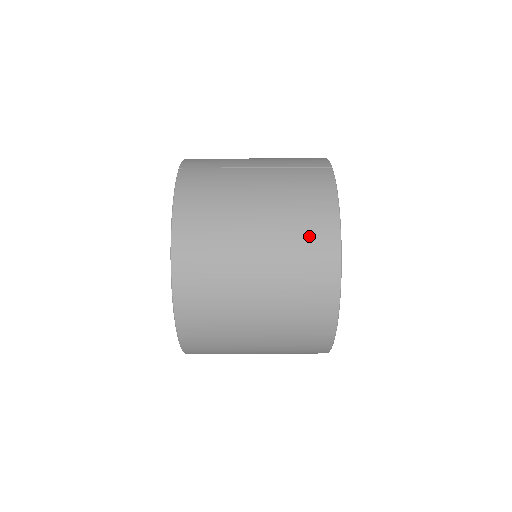
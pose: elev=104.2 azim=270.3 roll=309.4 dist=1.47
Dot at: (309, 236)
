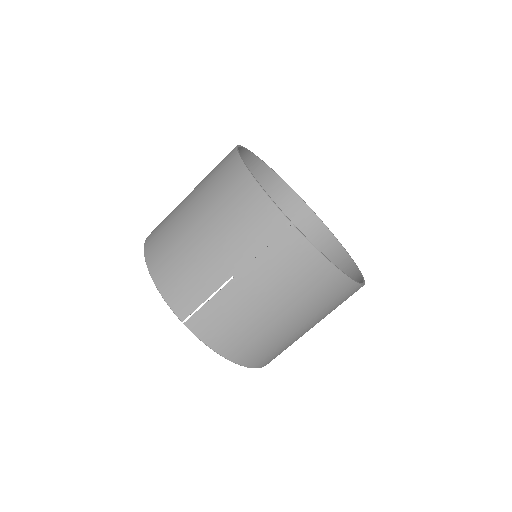
Dot at: (325, 294)
